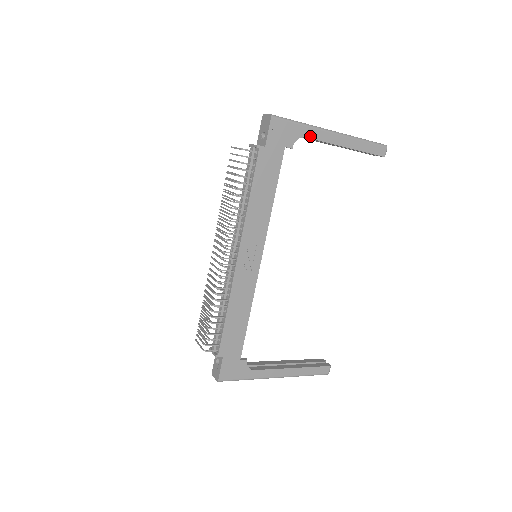
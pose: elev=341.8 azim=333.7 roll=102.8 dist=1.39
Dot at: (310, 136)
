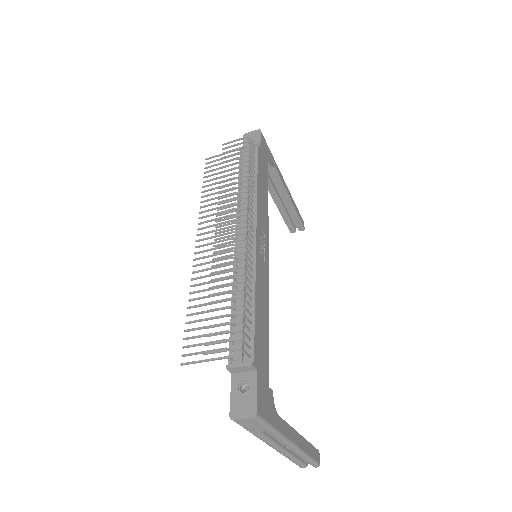
Dot at: (276, 169)
